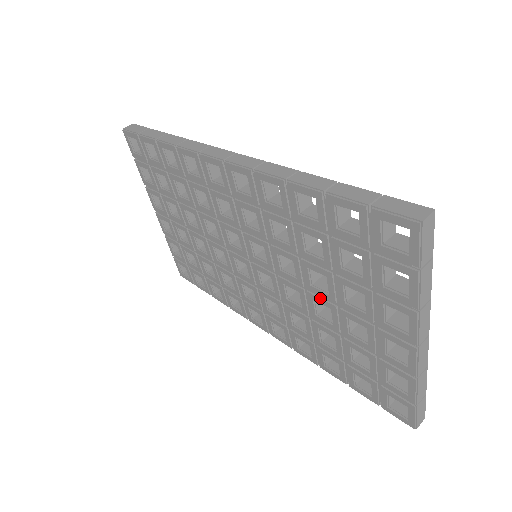
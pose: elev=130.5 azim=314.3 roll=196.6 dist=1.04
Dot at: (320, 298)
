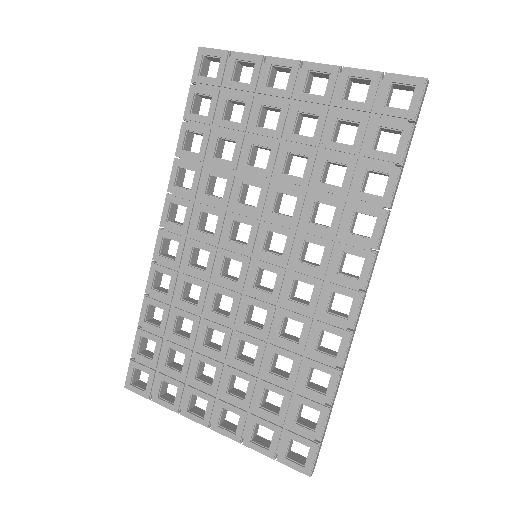
Dot at: (278, 163)
